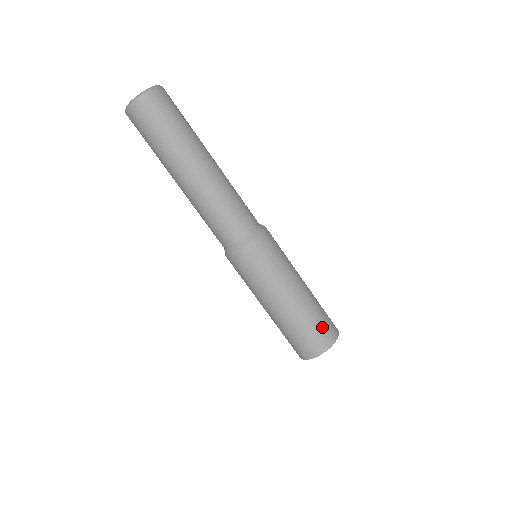
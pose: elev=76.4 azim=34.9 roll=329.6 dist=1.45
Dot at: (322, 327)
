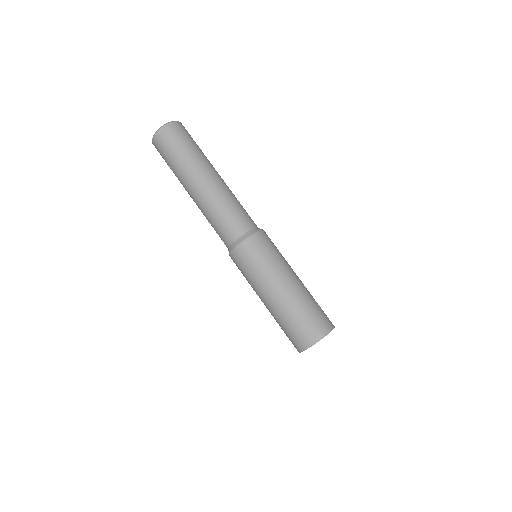
Dot at: occluded
